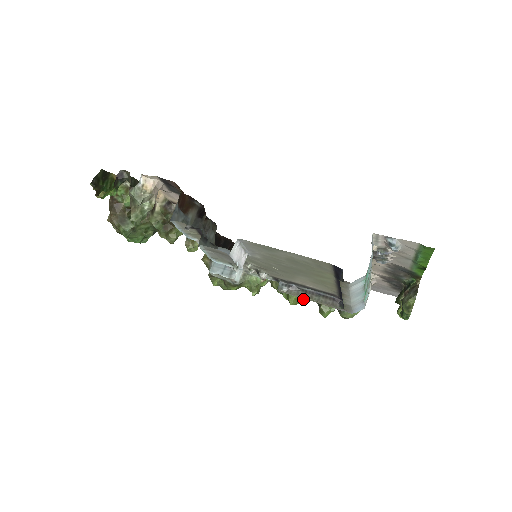
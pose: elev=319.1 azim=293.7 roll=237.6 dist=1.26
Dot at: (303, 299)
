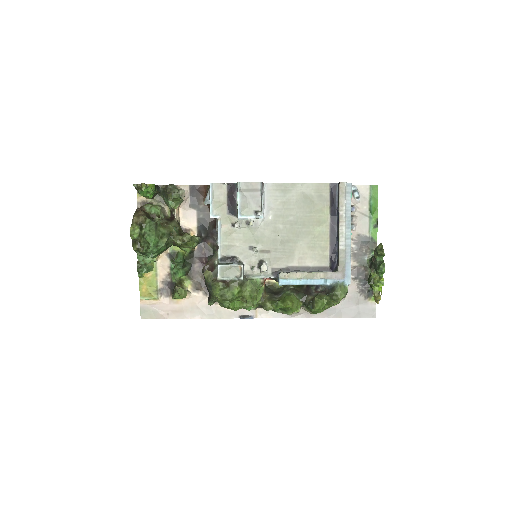
Dot at: (297, 304)
